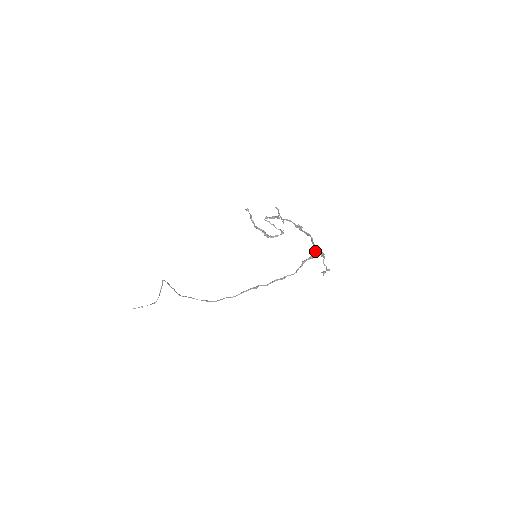
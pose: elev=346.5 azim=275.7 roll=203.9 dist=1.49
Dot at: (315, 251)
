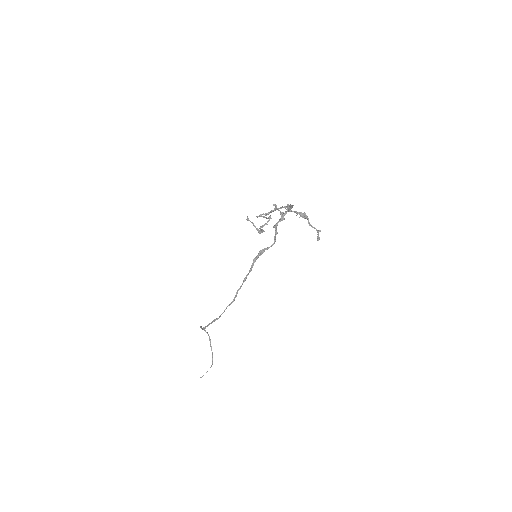
Dot at: (286, 211)
